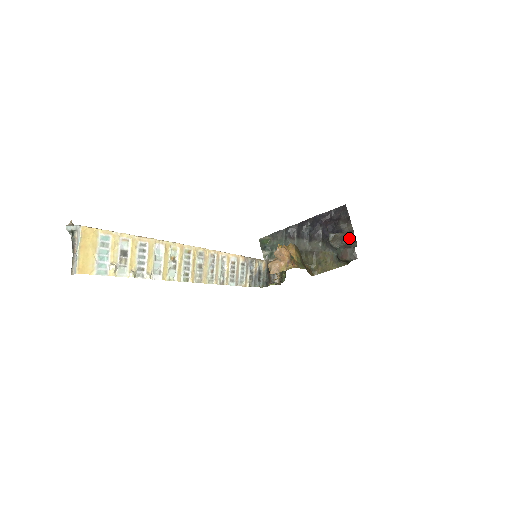
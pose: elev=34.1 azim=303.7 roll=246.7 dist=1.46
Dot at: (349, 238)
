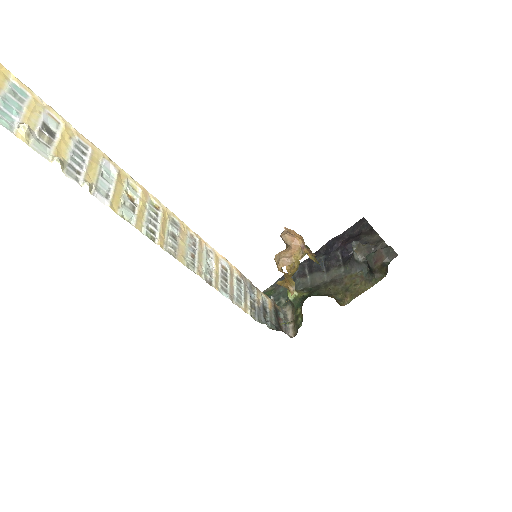
Dot at: (379, 248)
